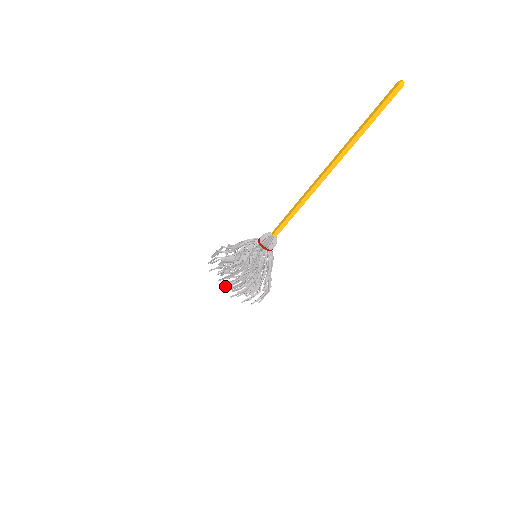
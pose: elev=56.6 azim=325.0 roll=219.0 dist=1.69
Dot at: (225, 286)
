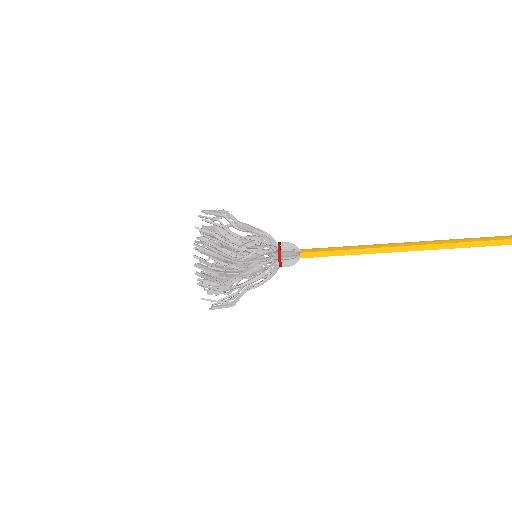
Dot at: occluded
